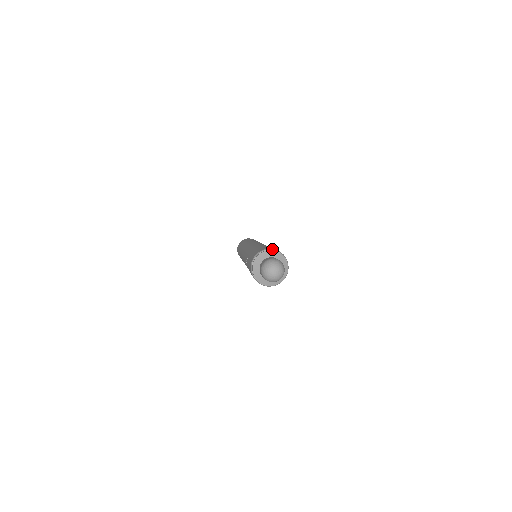
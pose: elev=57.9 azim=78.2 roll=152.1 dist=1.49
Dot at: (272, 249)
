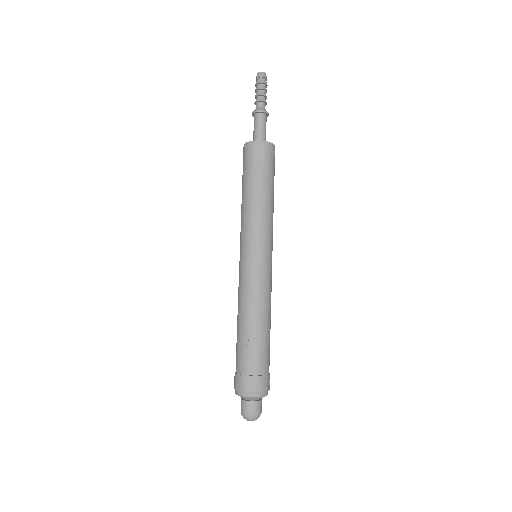
Dot at: occluded
